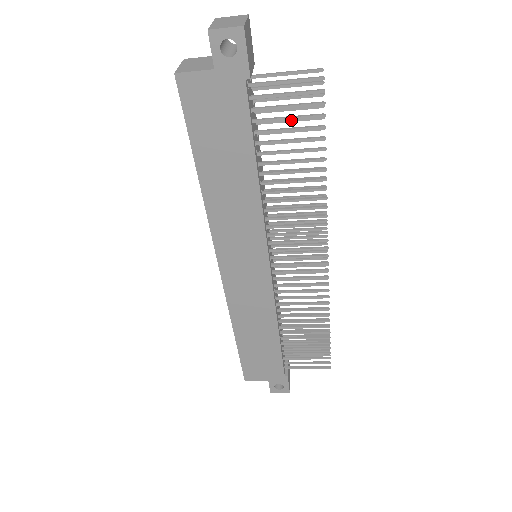
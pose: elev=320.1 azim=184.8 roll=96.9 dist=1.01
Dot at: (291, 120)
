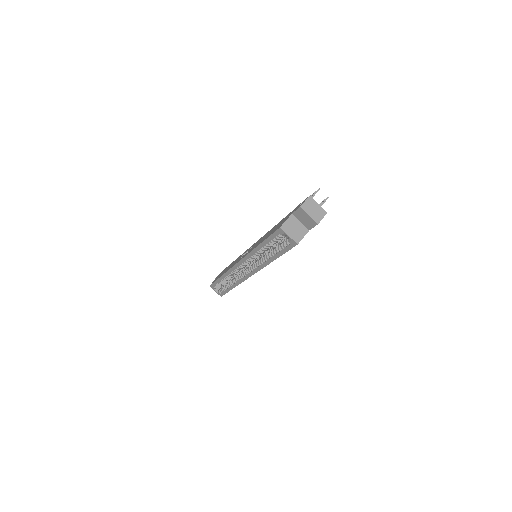
Dot at: occluded
